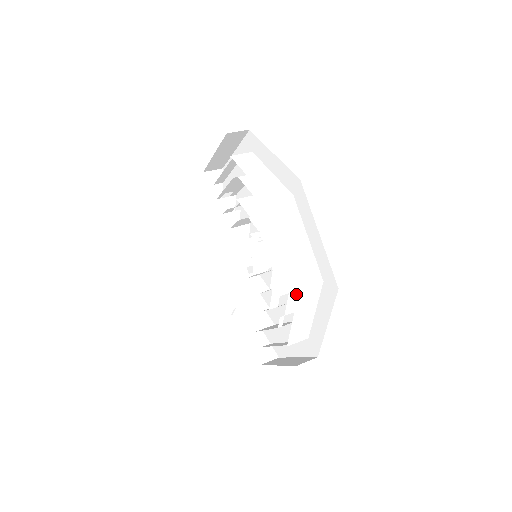
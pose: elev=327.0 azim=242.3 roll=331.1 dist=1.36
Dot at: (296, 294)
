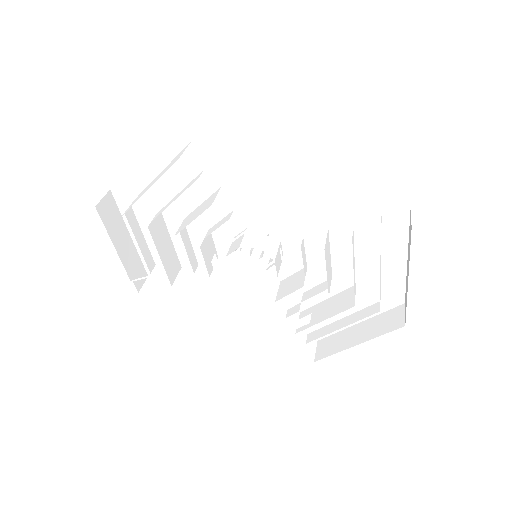
Dot at: (335, 303)
